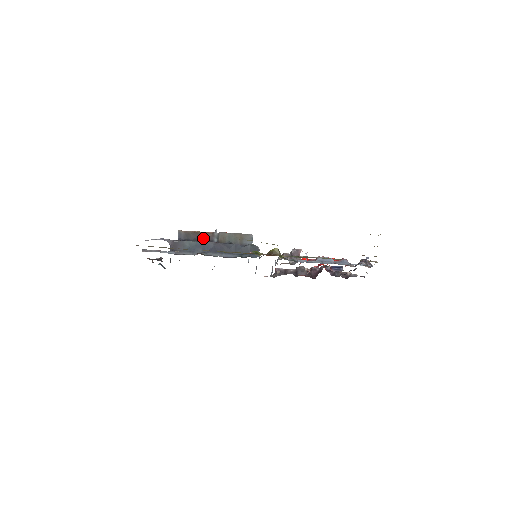
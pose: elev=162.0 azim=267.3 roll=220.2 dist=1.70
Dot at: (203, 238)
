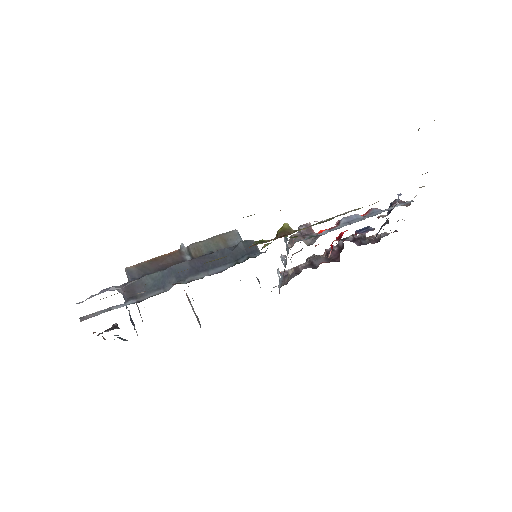
Dot at: (168, 263)
